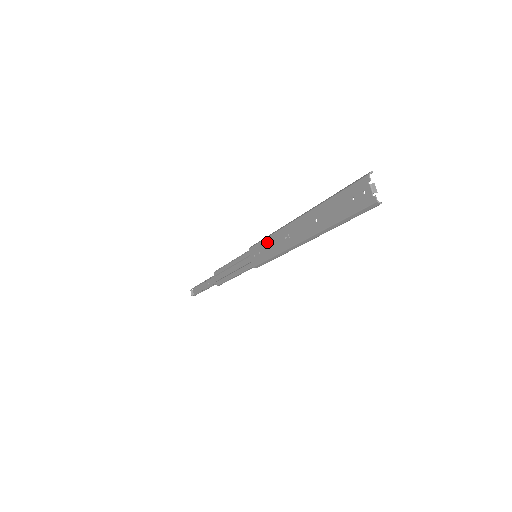
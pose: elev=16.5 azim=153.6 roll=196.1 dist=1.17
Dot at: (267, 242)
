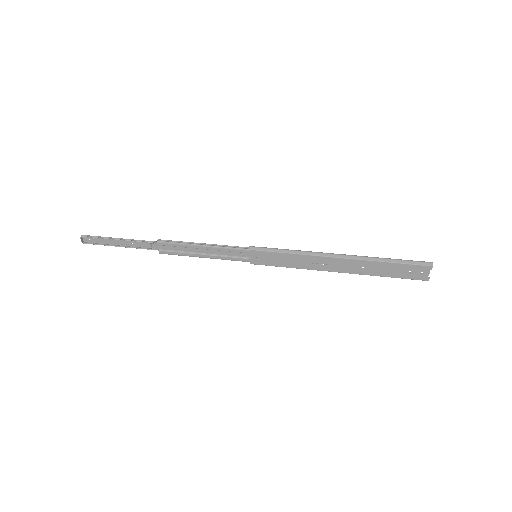
Dot at: (286, 256)
